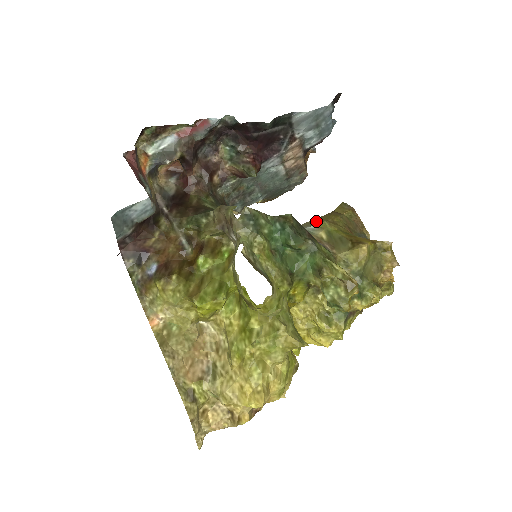
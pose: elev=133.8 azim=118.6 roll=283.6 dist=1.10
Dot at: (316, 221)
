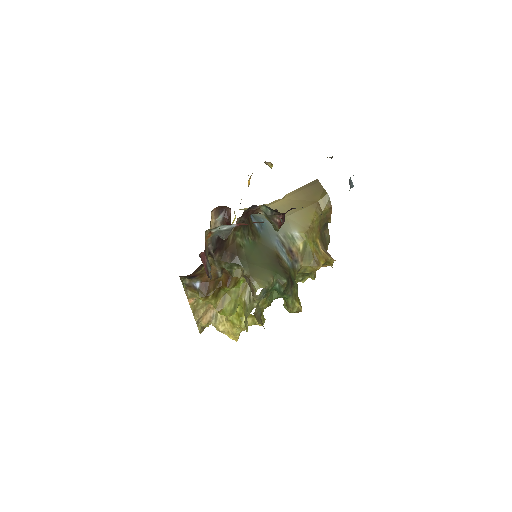
Dot at: (302, 219)
